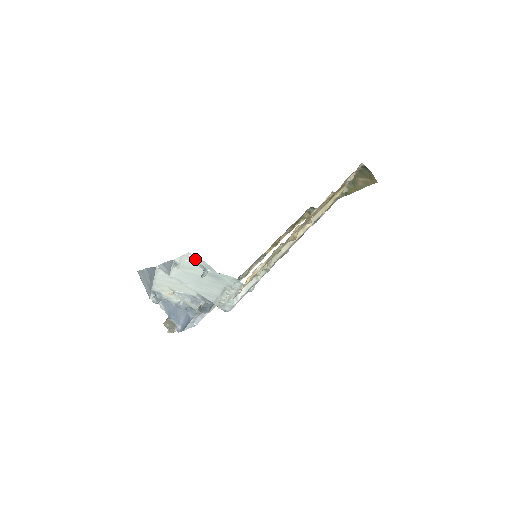
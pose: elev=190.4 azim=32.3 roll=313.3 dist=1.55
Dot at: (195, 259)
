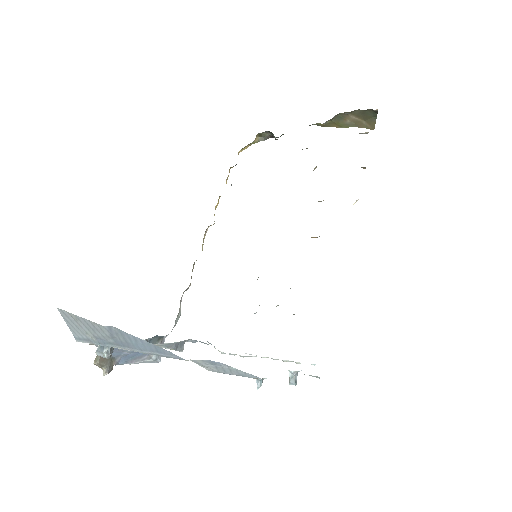
Dot at: occluded
